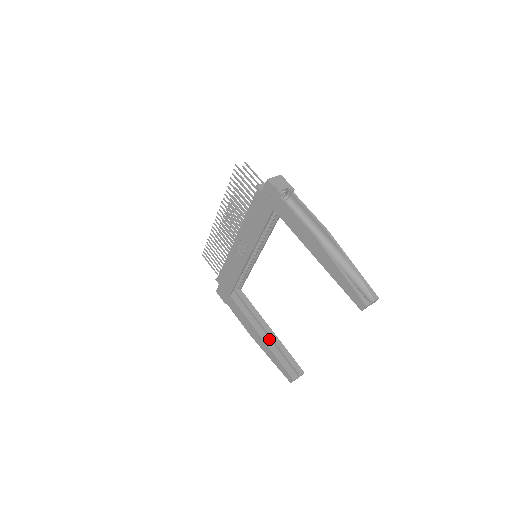
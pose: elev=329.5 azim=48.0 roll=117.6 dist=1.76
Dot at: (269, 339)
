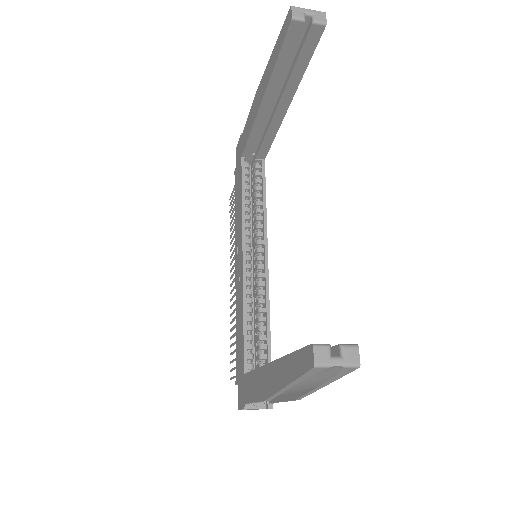
Dot at: occluded
